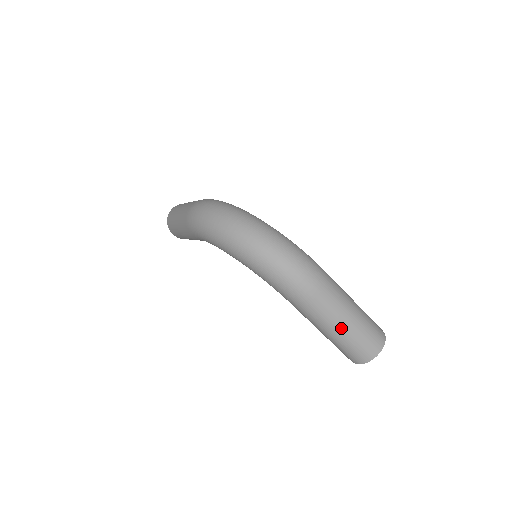
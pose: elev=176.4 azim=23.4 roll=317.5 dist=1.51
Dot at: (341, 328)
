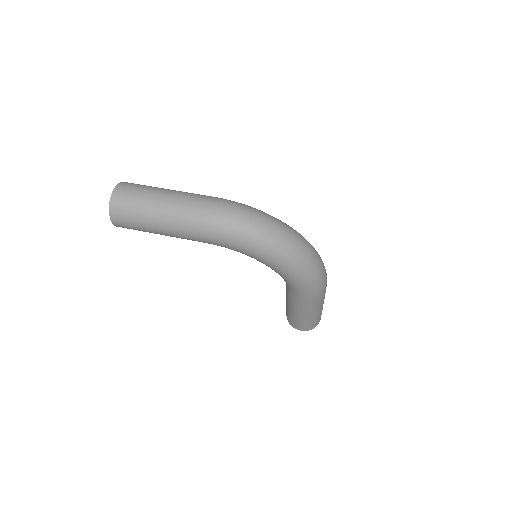
Dot at: (320, 310)
